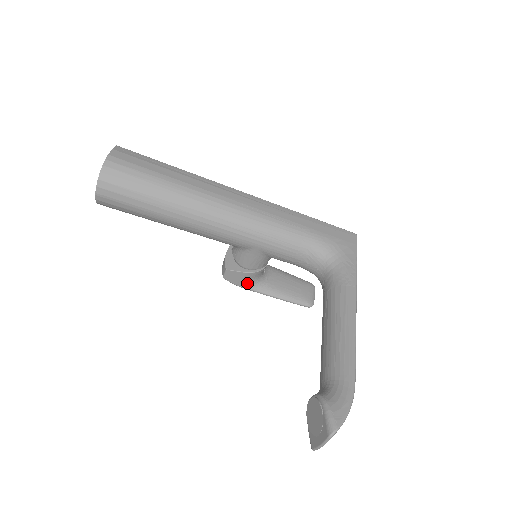
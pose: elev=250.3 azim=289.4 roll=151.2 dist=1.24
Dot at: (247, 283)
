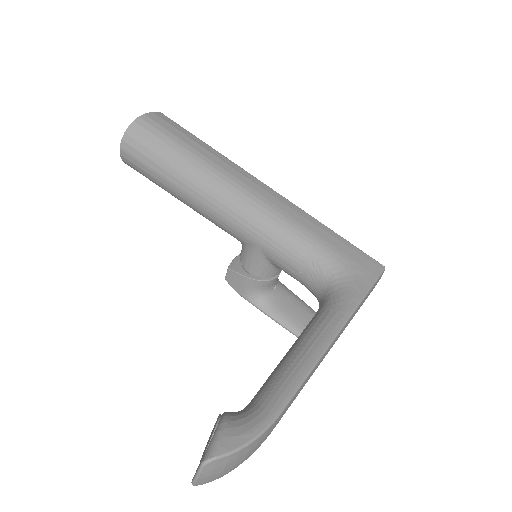
Dot at: (248, 292)
